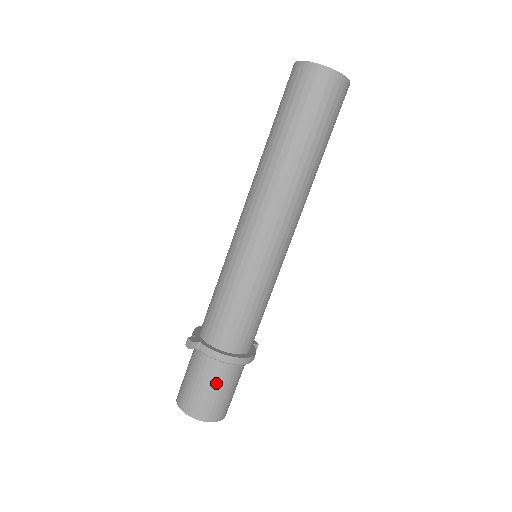
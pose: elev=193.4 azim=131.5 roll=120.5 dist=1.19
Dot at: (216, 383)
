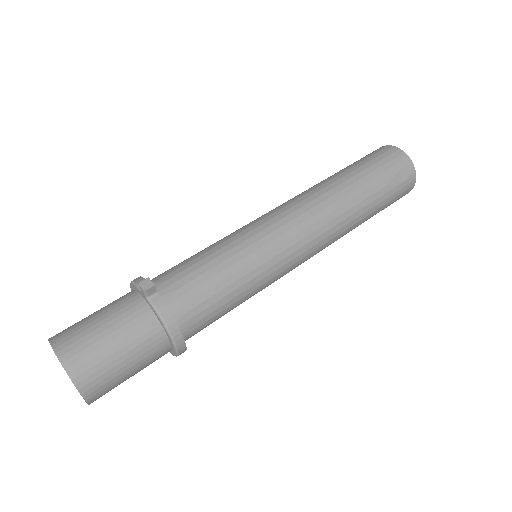
Dot at: (135, 352)
